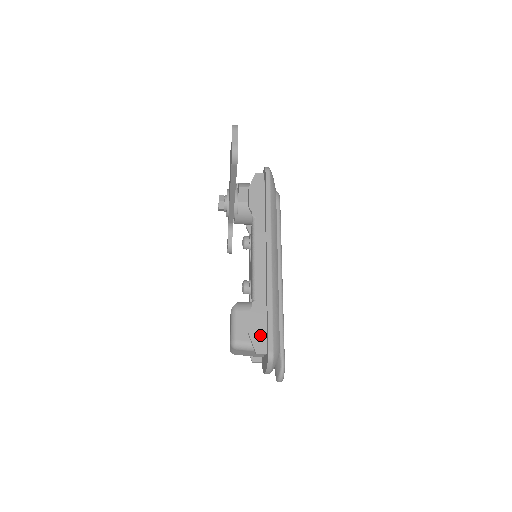
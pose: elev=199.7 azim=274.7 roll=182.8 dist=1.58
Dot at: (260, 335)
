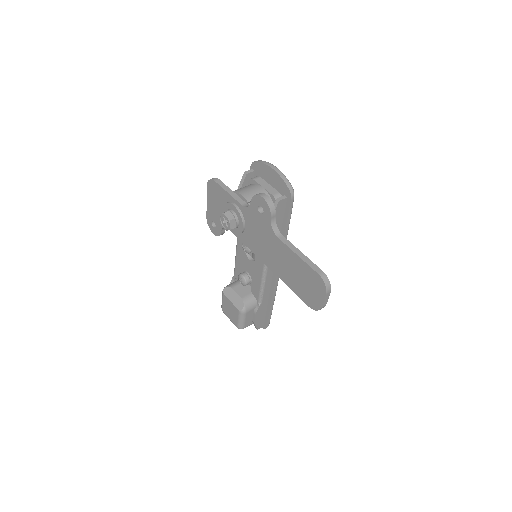
Dot at: (261, 320)
